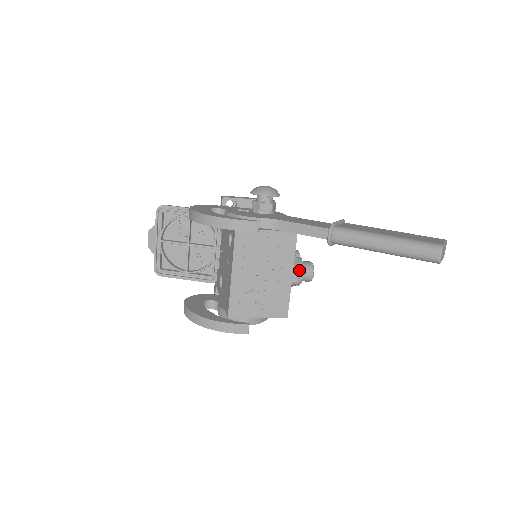
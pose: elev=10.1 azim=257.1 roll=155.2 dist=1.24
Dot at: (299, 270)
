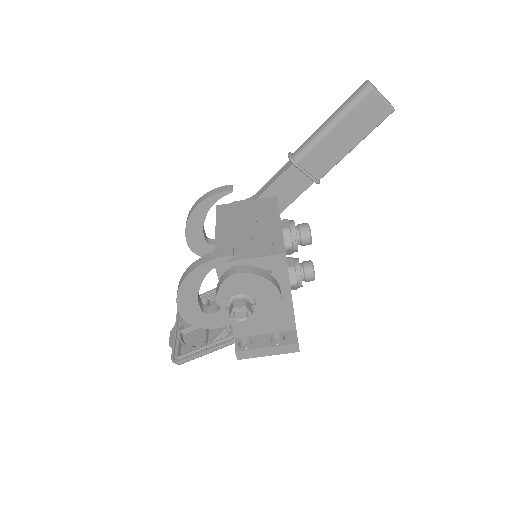
Dot at: (289, 221)
